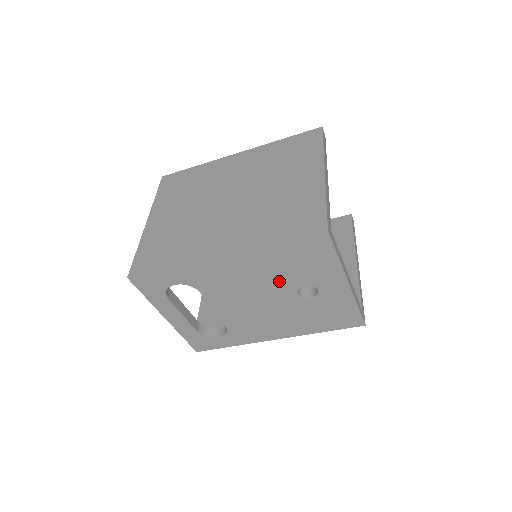
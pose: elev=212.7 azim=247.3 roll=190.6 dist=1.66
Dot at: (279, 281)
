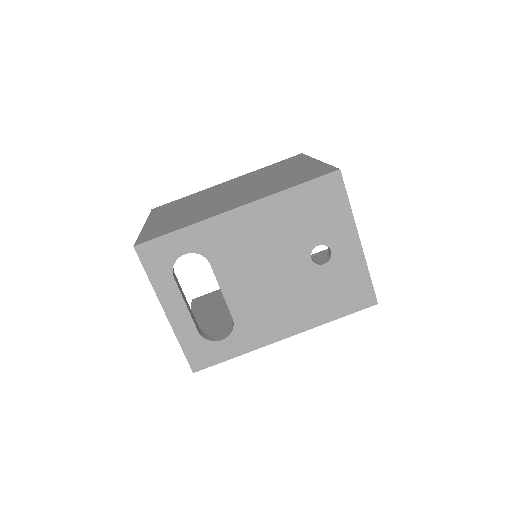
Dot at: (293, 241)
